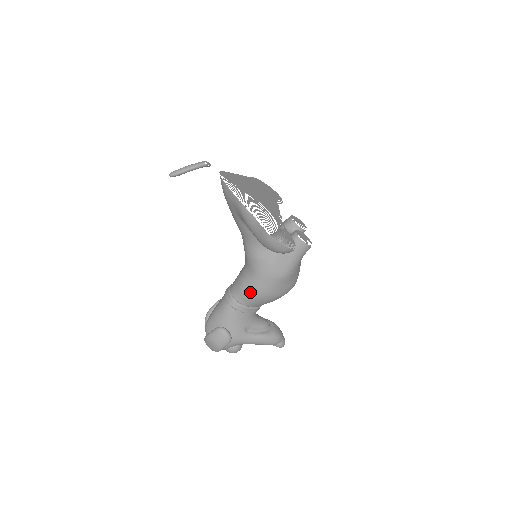
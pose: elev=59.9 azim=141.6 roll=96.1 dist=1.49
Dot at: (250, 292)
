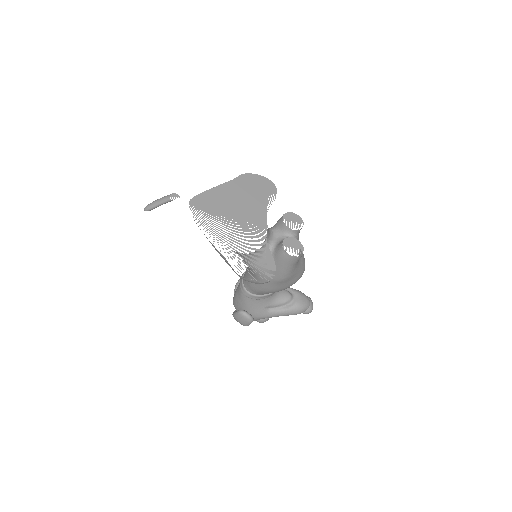
Dot at: (257, 288)
